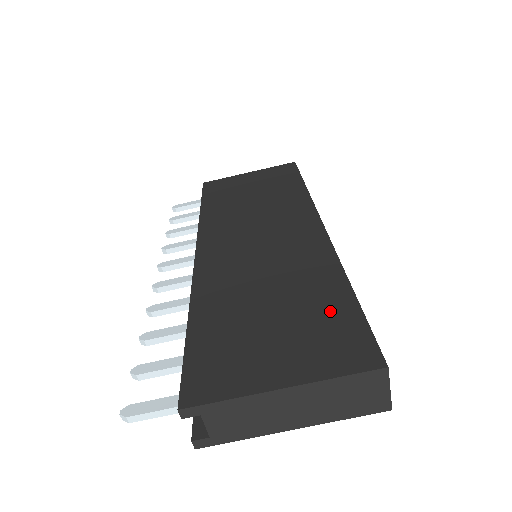
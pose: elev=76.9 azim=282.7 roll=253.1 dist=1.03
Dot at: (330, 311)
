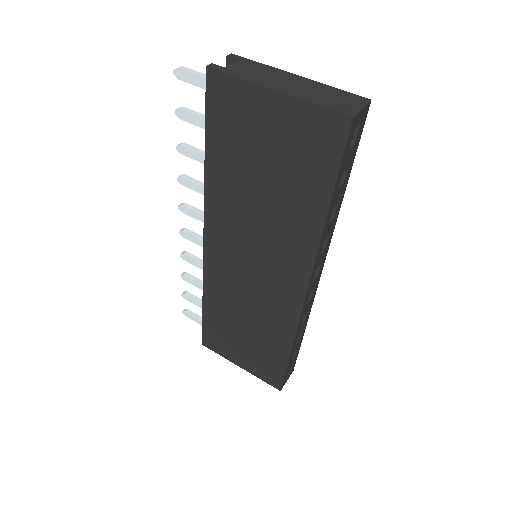
Dot at: occluded
